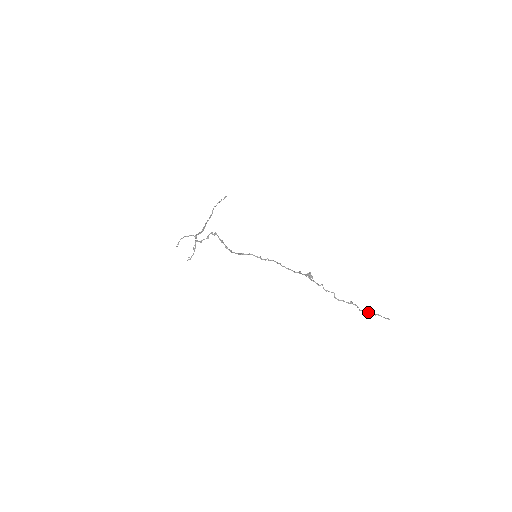
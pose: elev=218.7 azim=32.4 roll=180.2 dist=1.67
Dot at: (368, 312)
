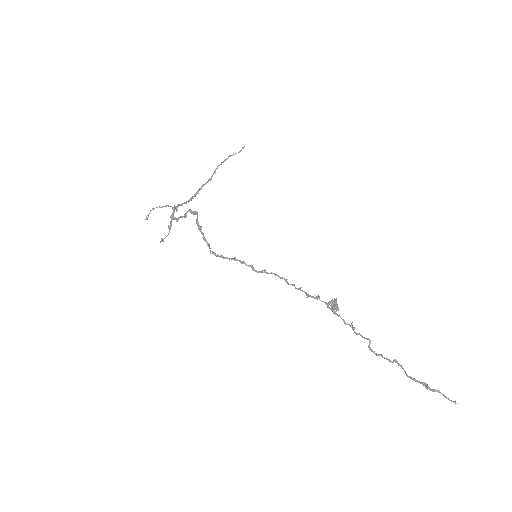
Dot at: (421, 383)
